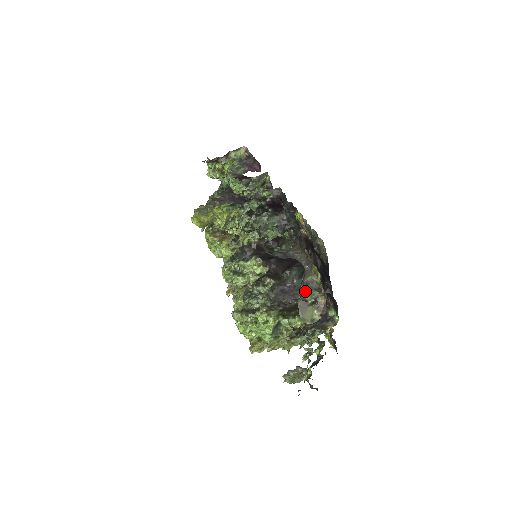
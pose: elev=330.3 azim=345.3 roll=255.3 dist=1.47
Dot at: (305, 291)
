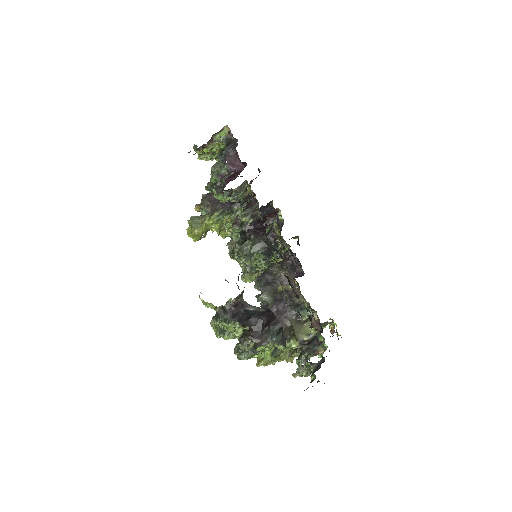
Dot at: occluded
